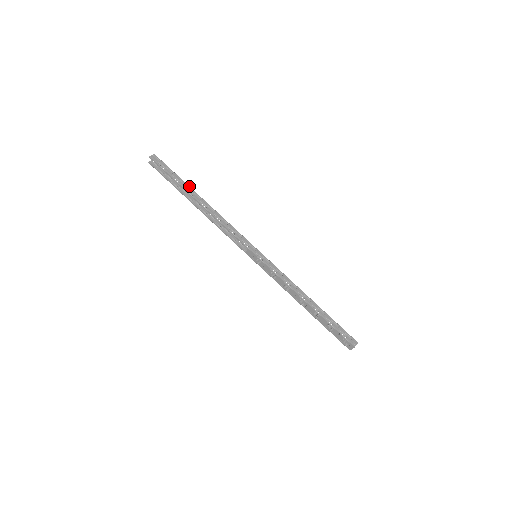
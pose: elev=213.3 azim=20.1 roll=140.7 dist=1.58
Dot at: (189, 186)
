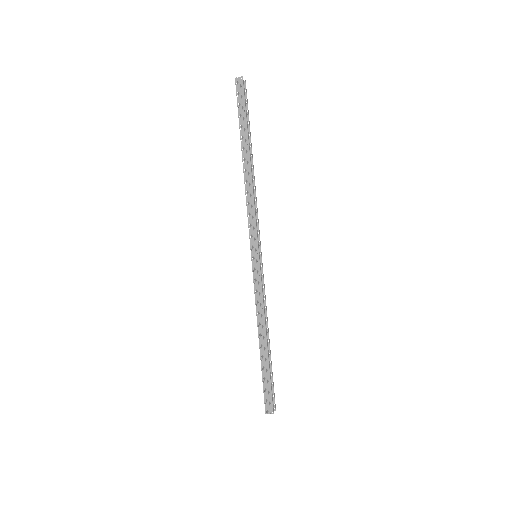
Dot at: (248, 136)
